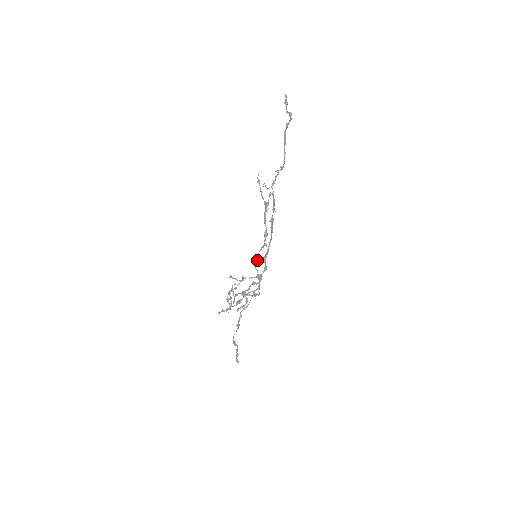
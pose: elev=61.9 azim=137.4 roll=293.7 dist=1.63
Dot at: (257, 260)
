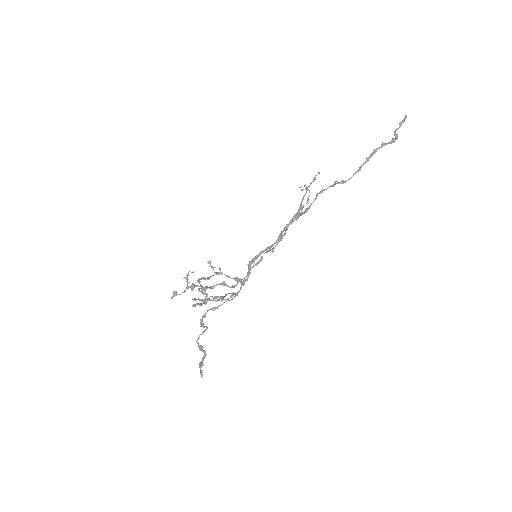
Dot at: (258, 261)
